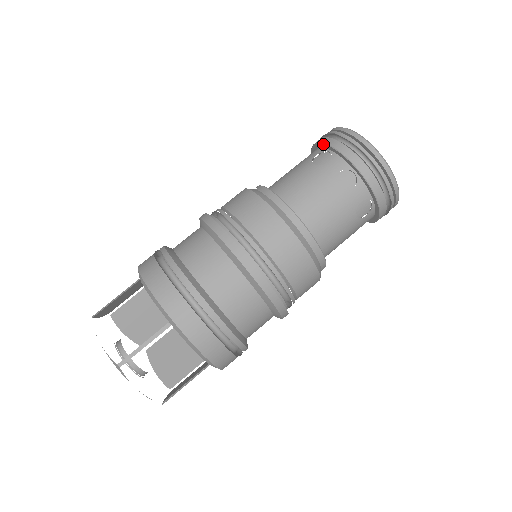
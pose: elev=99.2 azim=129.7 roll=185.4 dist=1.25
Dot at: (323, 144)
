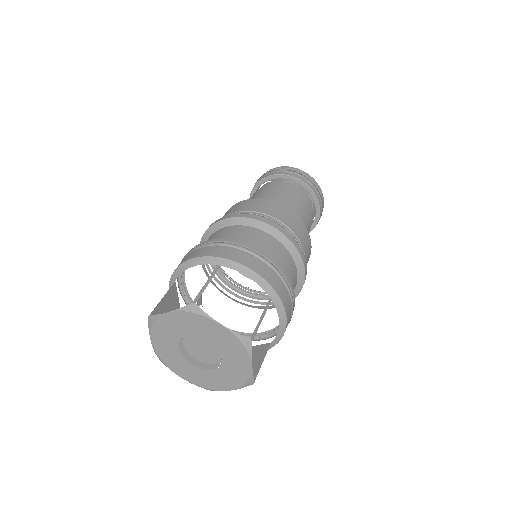
Dot at: (285, 175)
